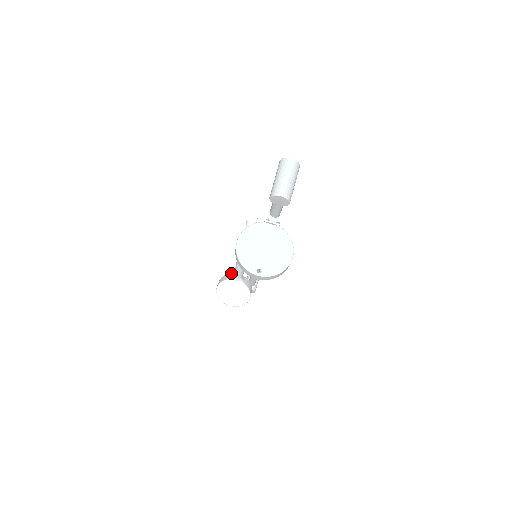
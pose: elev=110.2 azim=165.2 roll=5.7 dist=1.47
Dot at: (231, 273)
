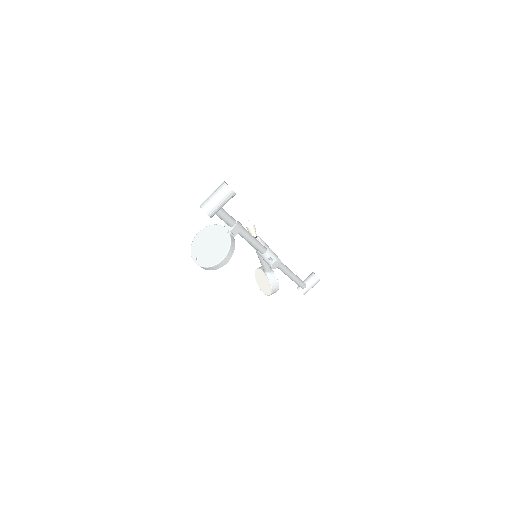
Dot at: occluded
